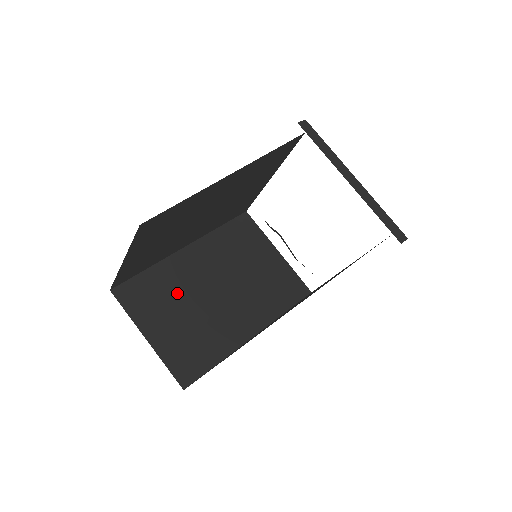
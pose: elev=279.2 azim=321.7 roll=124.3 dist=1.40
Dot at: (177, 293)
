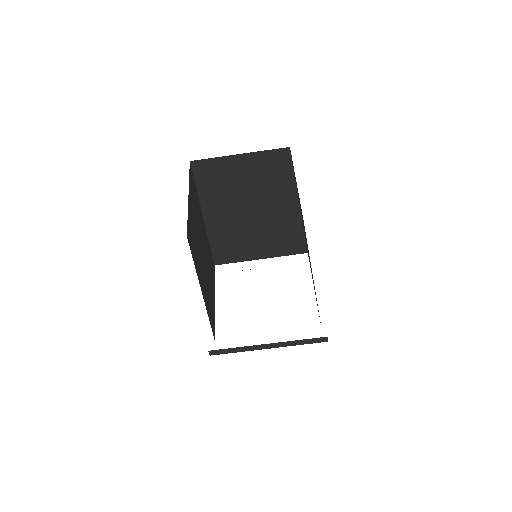
Dot at: occluded
